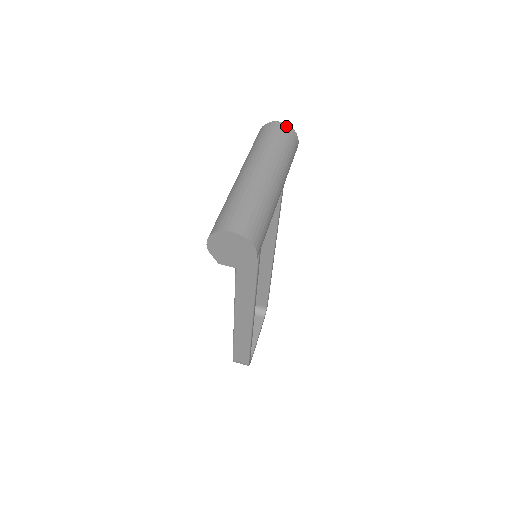
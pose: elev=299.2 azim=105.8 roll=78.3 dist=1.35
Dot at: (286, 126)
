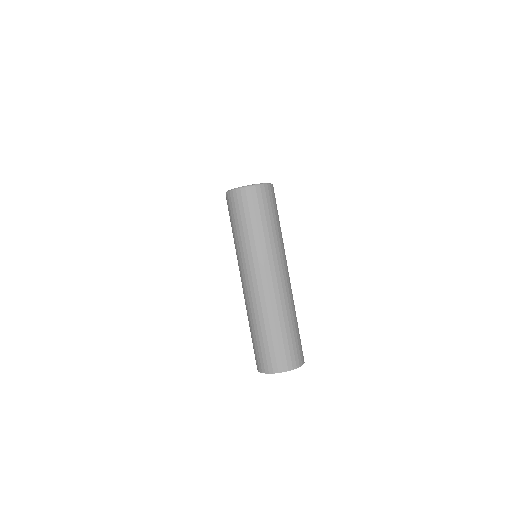
Dot at: (259, 189)
